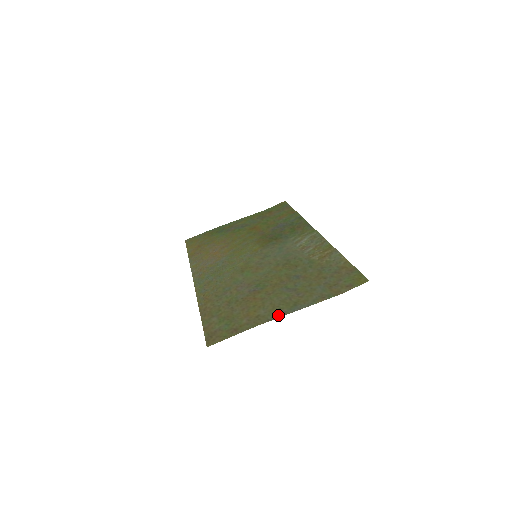
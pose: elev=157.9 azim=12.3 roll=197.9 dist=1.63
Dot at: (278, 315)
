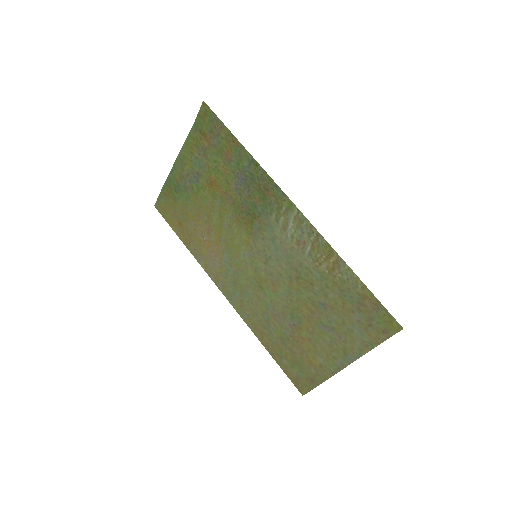
Dot at: (338, 368)
